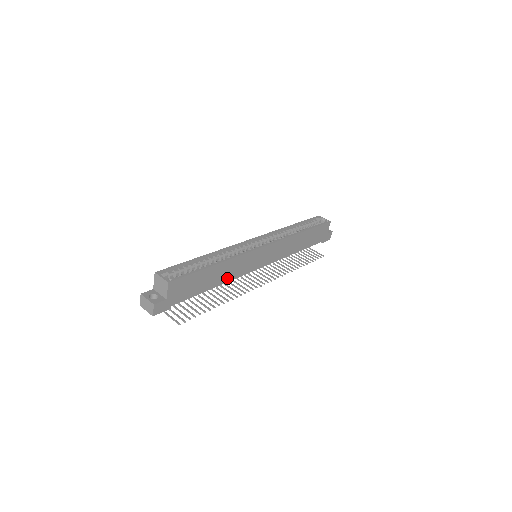
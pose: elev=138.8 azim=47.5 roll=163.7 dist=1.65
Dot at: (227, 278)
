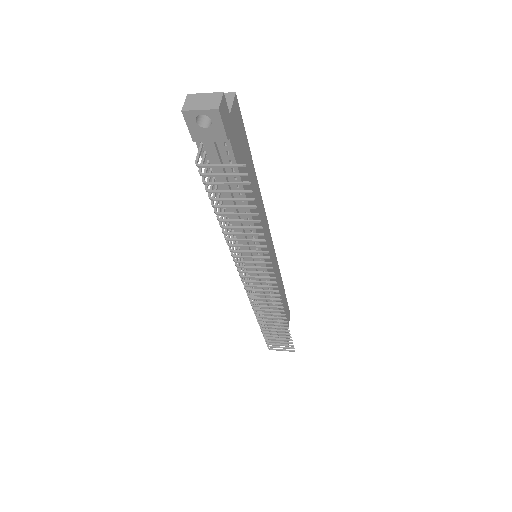
Dot at: (254, 217)
